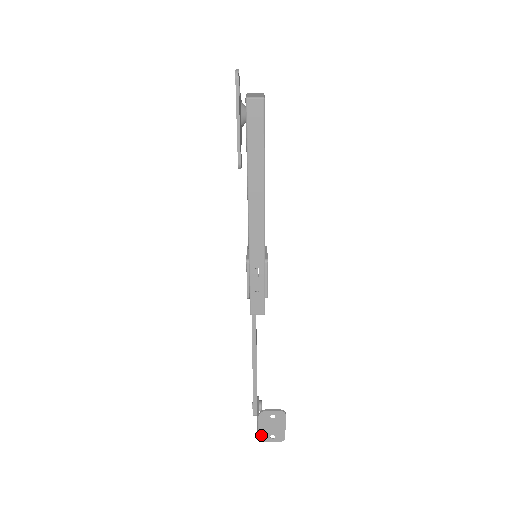
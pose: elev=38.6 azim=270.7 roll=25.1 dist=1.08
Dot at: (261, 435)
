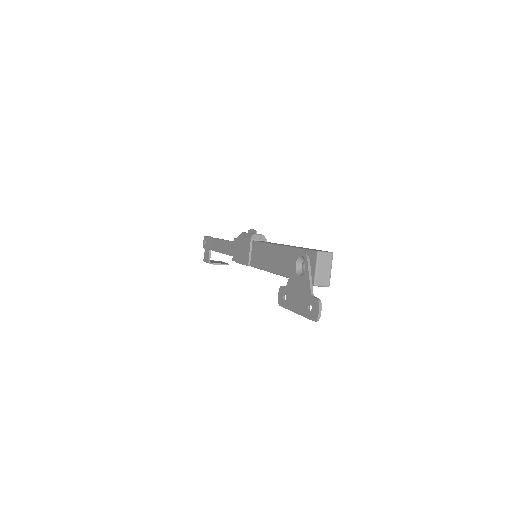
Dot at: occluded
